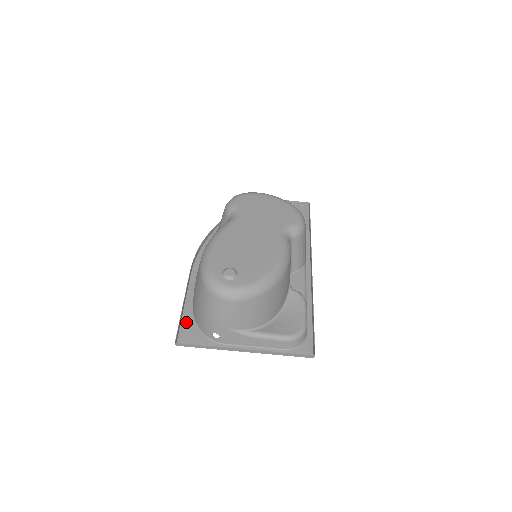
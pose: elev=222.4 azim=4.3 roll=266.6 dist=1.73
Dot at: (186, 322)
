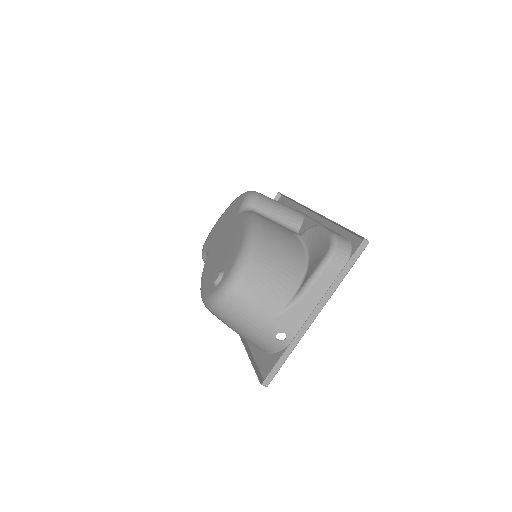
Dot at: (261, 363)
